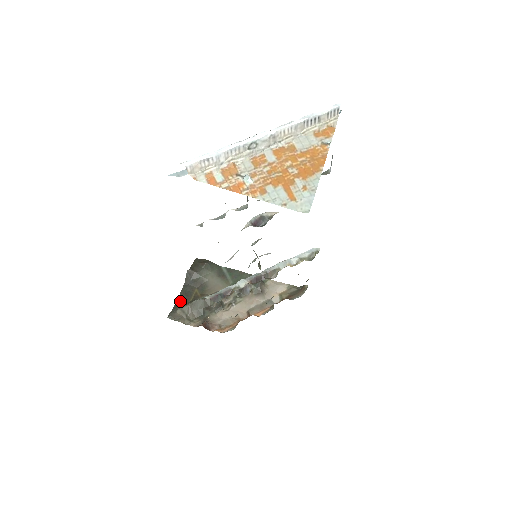
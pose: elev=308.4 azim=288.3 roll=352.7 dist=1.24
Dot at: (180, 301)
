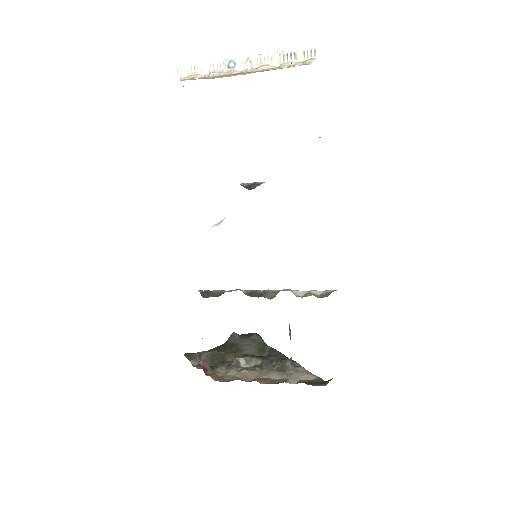
Dot at: occluded
